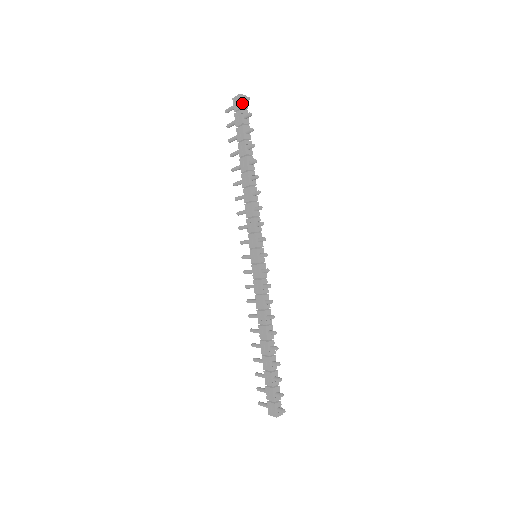
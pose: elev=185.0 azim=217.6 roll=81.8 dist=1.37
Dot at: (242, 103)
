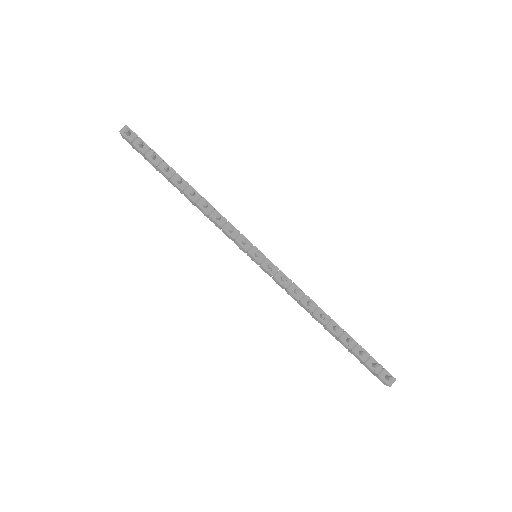
Dot at: (128, 136)
